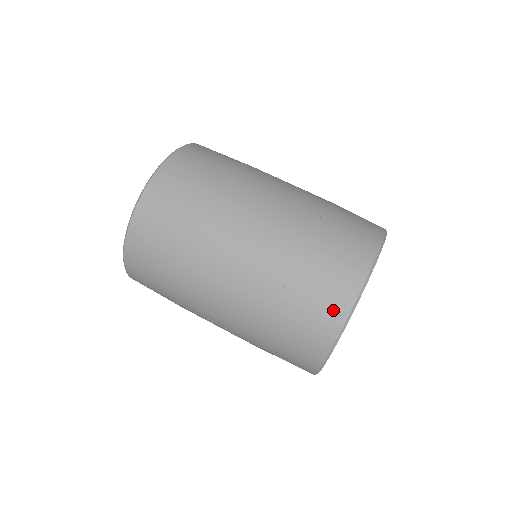
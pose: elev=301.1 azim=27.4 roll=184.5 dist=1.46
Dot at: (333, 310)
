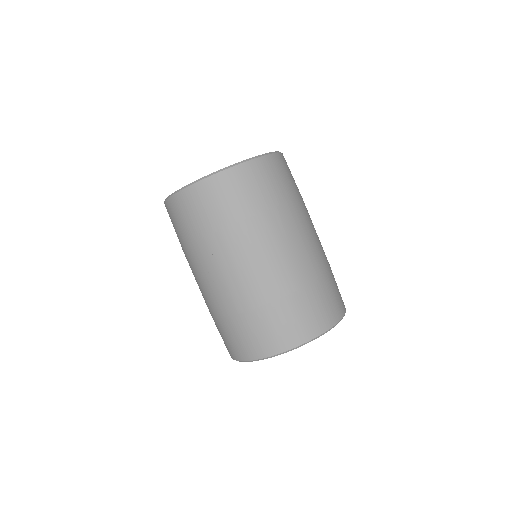
Dot at: (307, 329)
